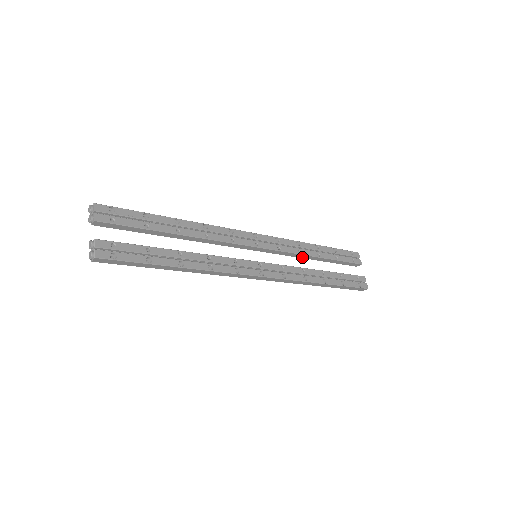
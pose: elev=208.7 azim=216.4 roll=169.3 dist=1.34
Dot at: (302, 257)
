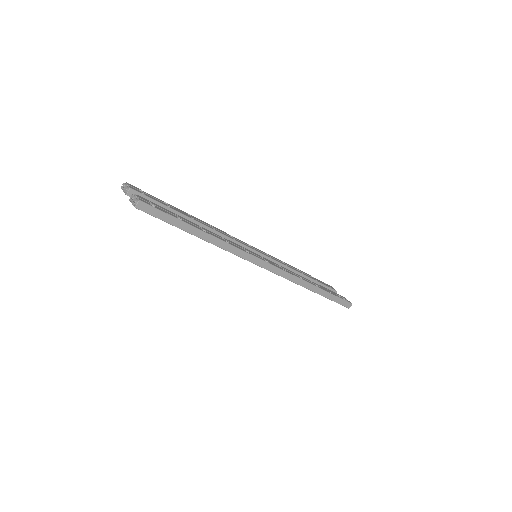
Dot at: occluded
